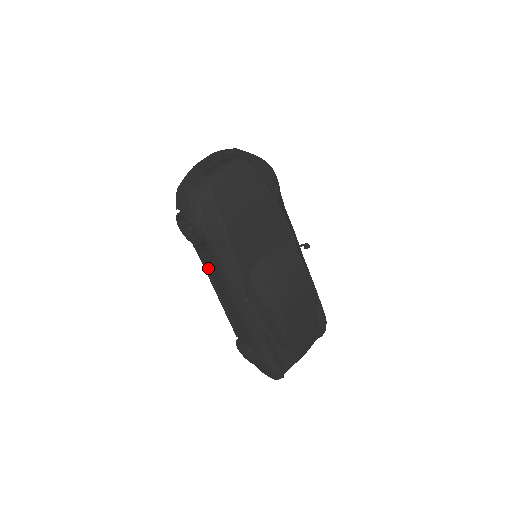
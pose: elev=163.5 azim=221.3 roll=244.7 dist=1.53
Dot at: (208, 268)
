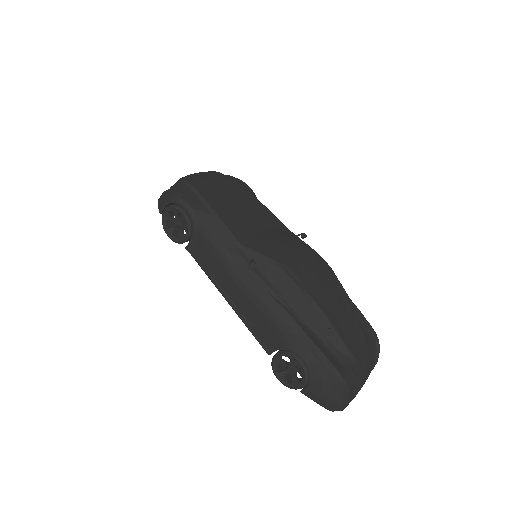
Dot at: (206, 263)
